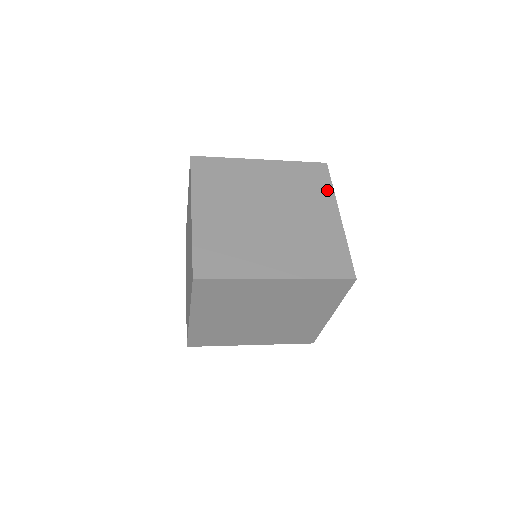
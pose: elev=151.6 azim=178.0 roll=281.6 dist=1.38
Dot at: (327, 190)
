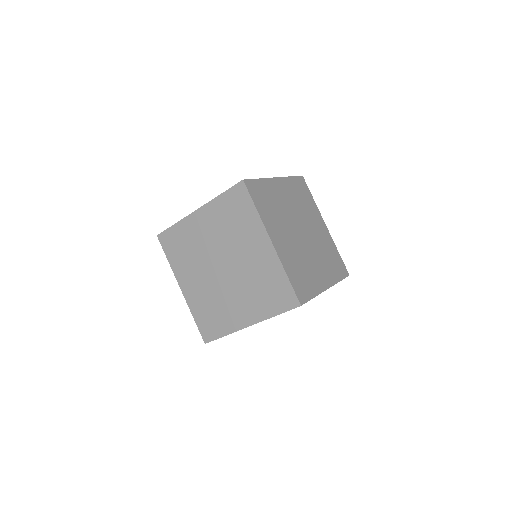
Dot at: occluded
